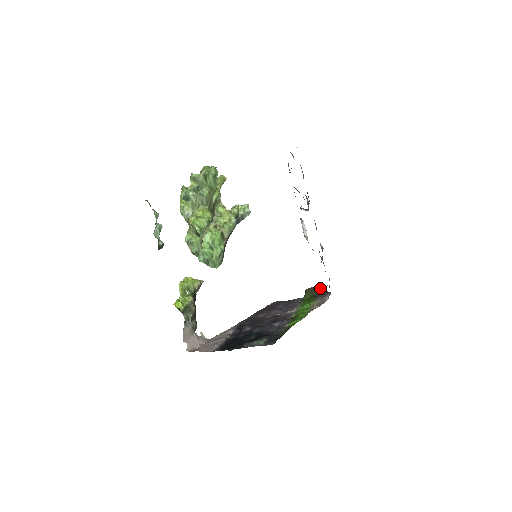
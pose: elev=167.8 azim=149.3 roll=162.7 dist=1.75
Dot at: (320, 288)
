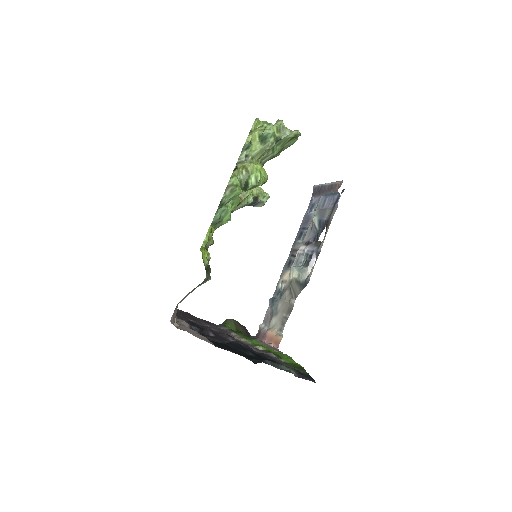
Dot at: (245, 327)
